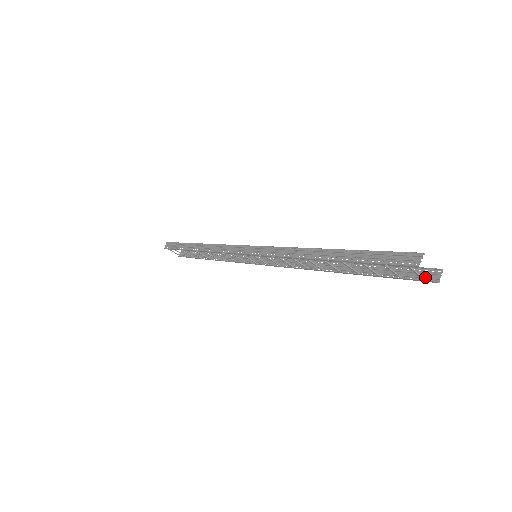
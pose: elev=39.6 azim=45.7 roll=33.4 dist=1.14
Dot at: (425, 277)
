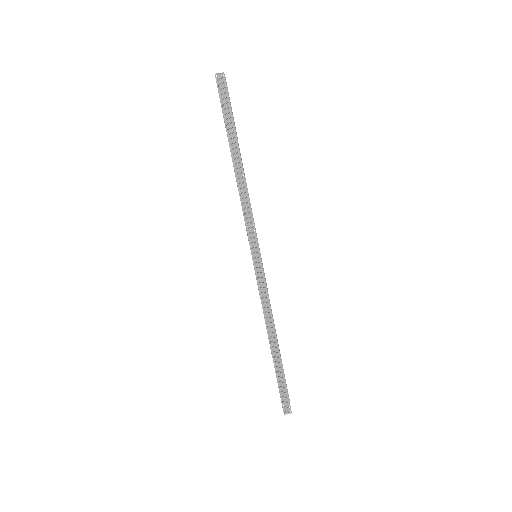
Dot at: occluded
